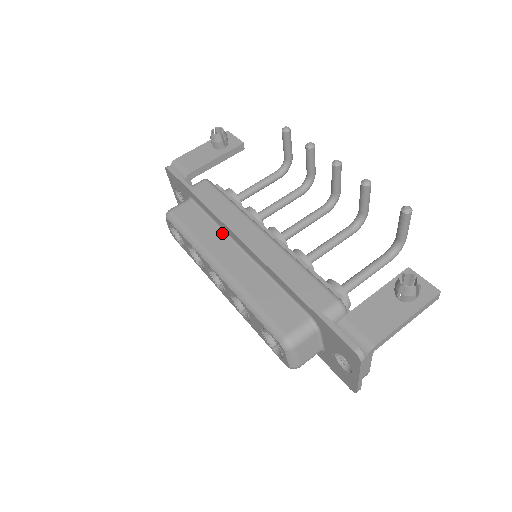
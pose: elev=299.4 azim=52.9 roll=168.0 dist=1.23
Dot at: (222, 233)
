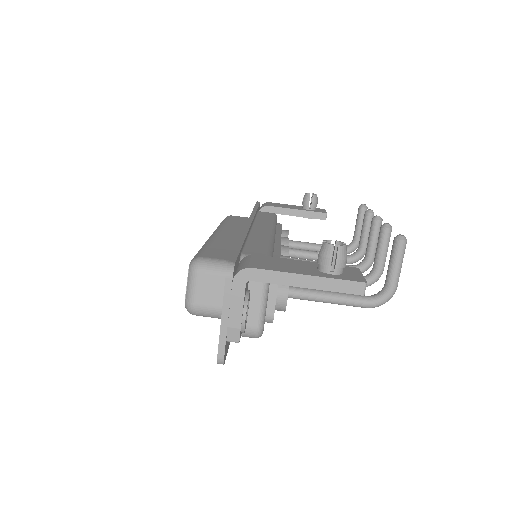
Dot at: occluded
